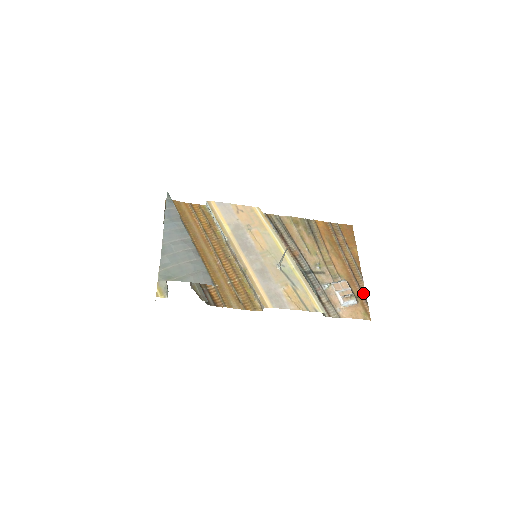
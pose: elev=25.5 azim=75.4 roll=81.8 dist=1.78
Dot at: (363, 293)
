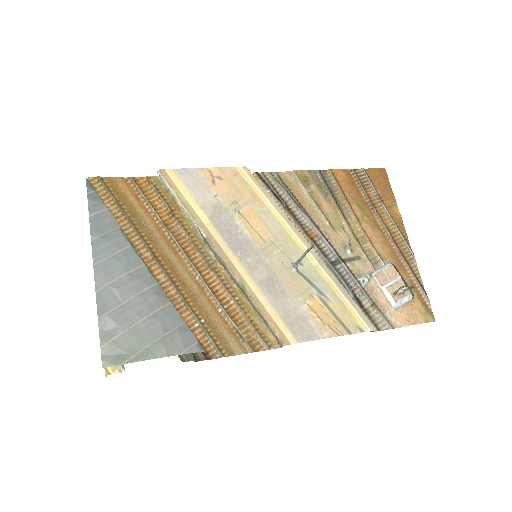
Dot at: (418, 279)
